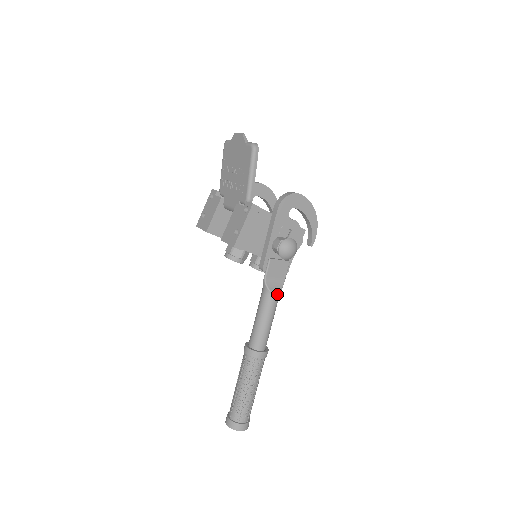
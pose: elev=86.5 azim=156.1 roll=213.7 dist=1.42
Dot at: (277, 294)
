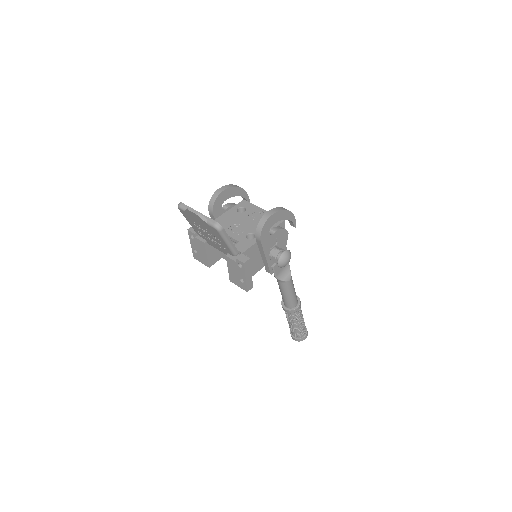
Dot at: (290, 278)
